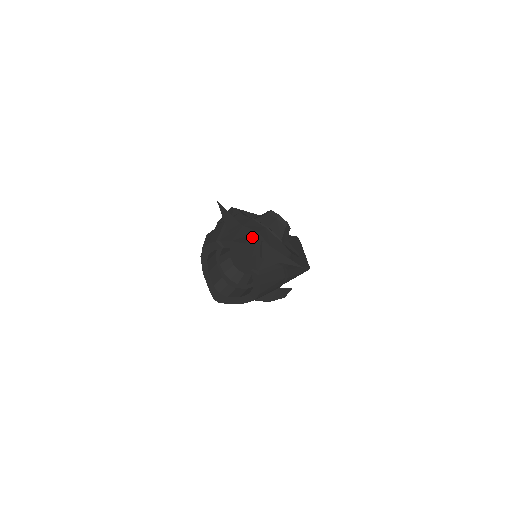
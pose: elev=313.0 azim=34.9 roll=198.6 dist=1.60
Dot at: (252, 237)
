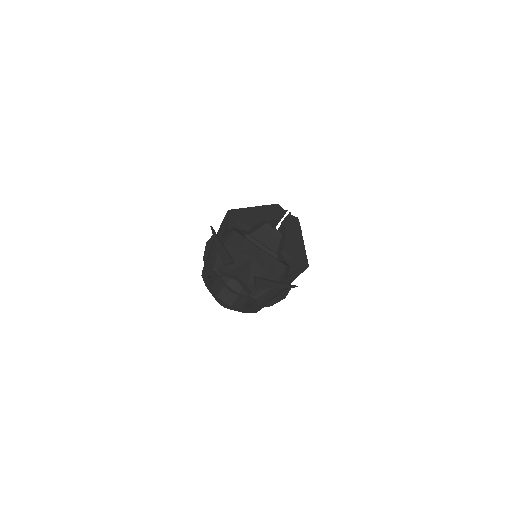
Dot at: (246, 267)
